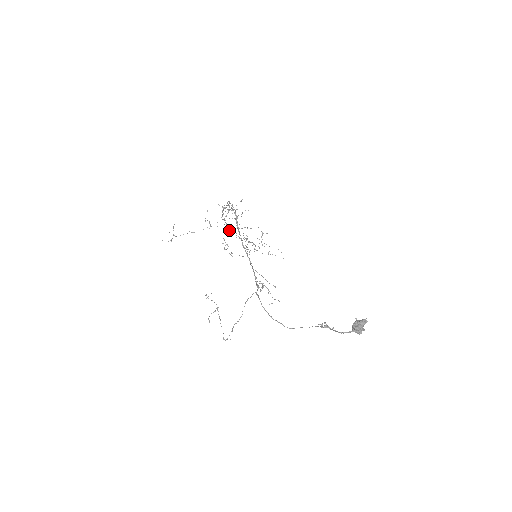
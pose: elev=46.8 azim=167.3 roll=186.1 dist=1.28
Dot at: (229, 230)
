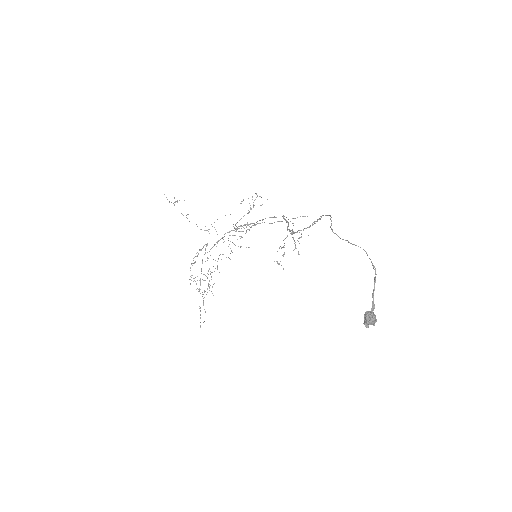
Dot at: occluded
